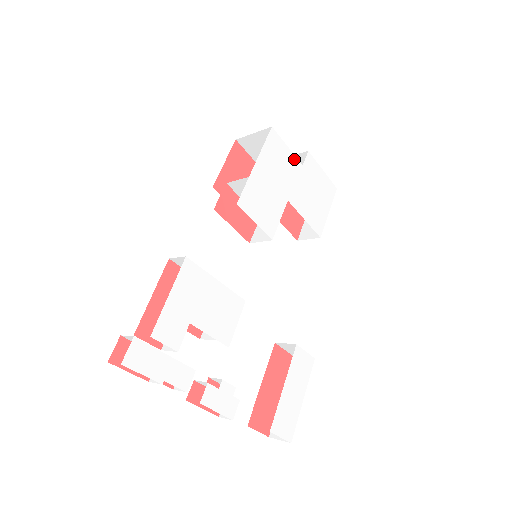
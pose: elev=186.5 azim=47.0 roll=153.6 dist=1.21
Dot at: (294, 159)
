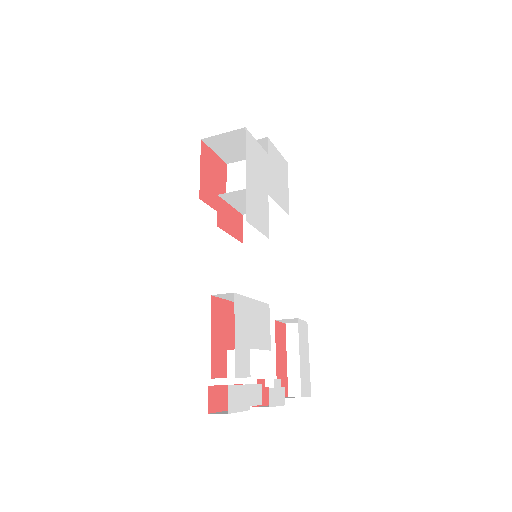
Dot at: (263, 151)
